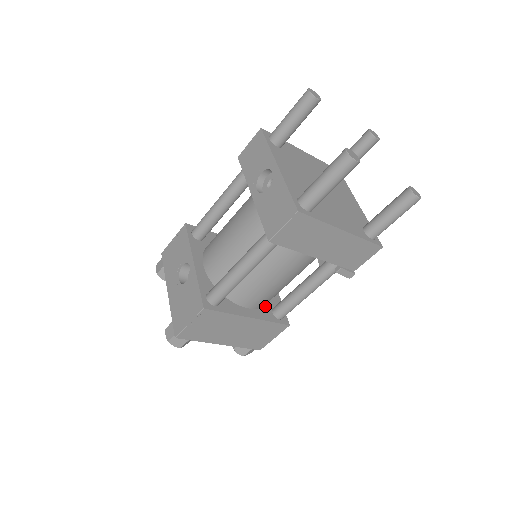
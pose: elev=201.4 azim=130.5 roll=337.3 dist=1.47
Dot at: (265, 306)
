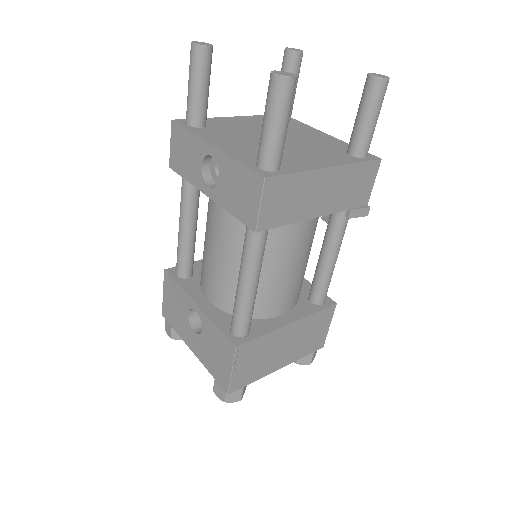
Dot at: (299, 300)
